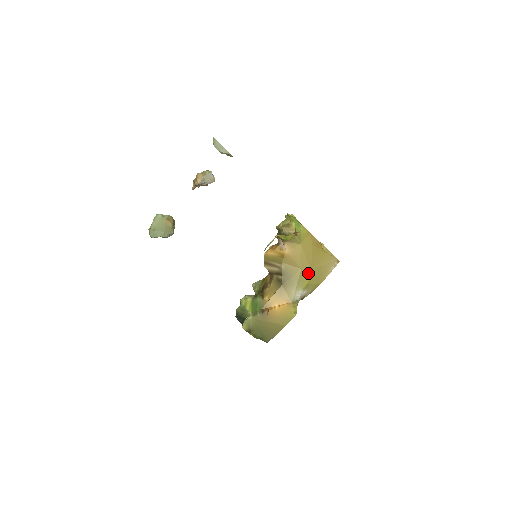
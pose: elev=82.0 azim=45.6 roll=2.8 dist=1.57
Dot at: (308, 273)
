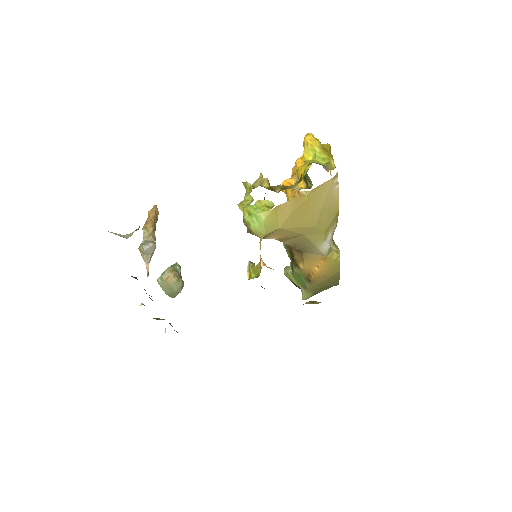
Dot at: (314, 230)
